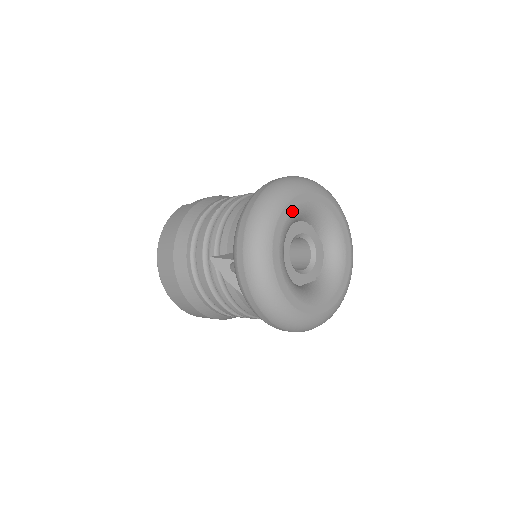
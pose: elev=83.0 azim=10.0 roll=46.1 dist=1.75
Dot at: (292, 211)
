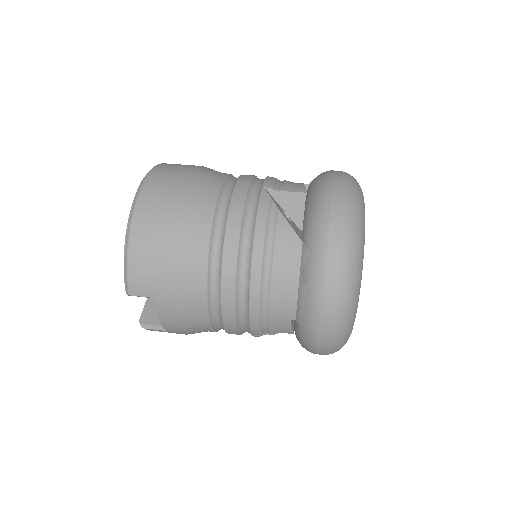
Dot at: occluded
